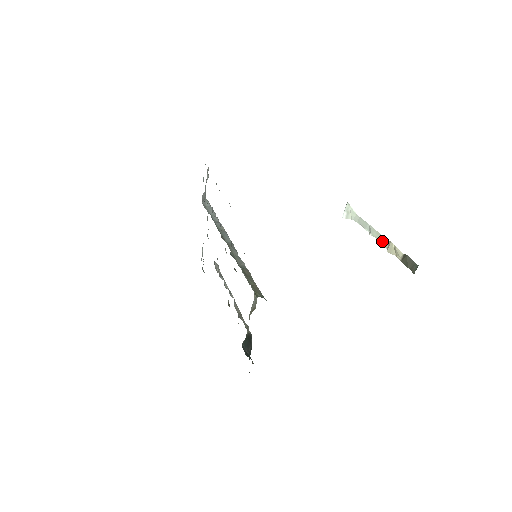
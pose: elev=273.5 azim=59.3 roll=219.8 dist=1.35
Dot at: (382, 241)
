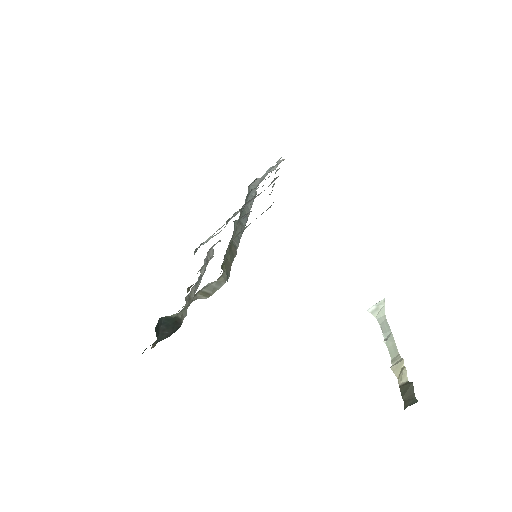
Dot at: (393, 355)
